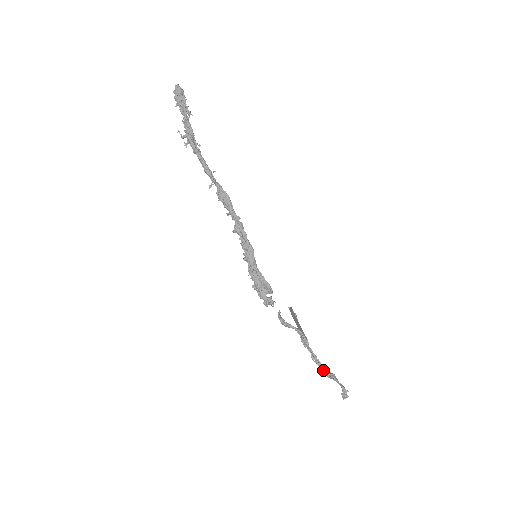
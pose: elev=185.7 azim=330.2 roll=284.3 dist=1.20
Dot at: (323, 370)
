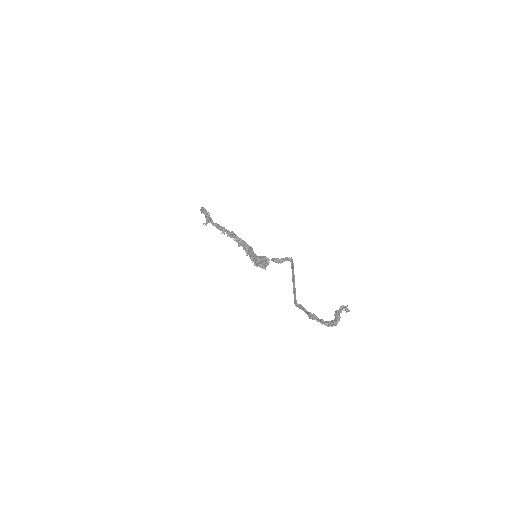
Dot at: (331, 323)
